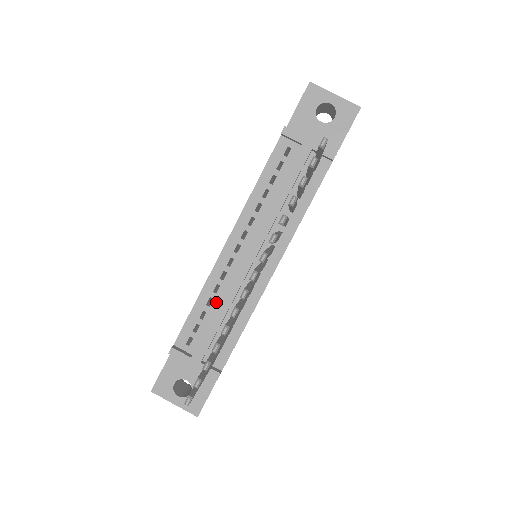
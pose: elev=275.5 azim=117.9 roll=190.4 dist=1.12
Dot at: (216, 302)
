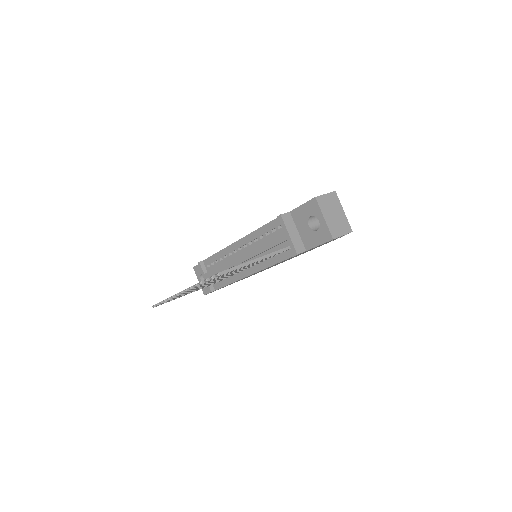
Dot at: (223, 262)
